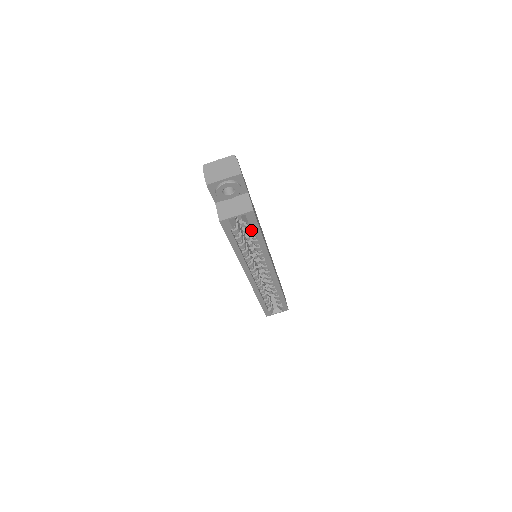
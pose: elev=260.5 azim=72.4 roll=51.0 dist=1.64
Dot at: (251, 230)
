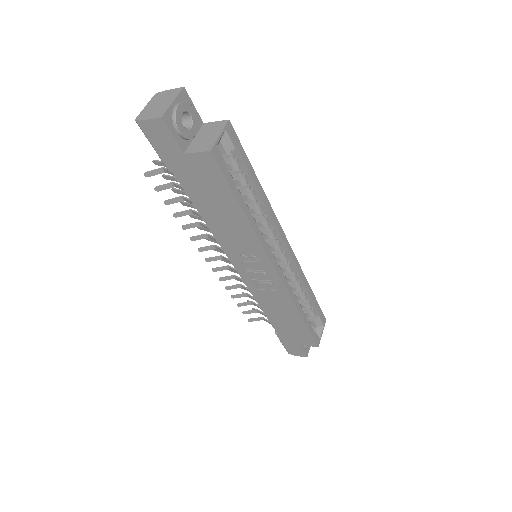
Dot at: (240, 172)
